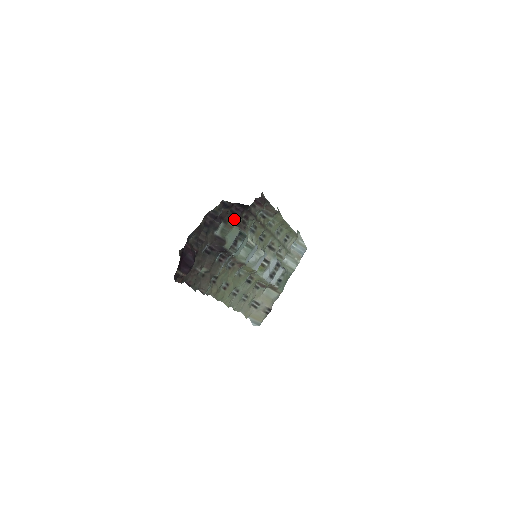
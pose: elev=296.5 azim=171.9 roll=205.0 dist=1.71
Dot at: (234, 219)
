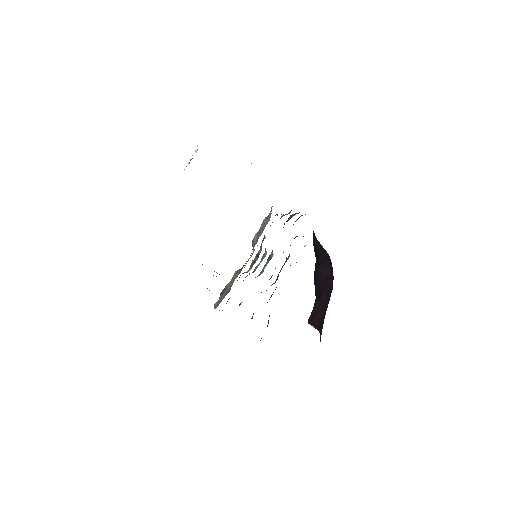
Dot at: occluded
